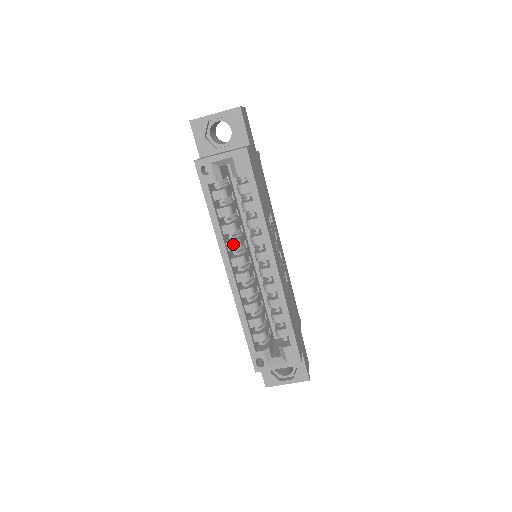
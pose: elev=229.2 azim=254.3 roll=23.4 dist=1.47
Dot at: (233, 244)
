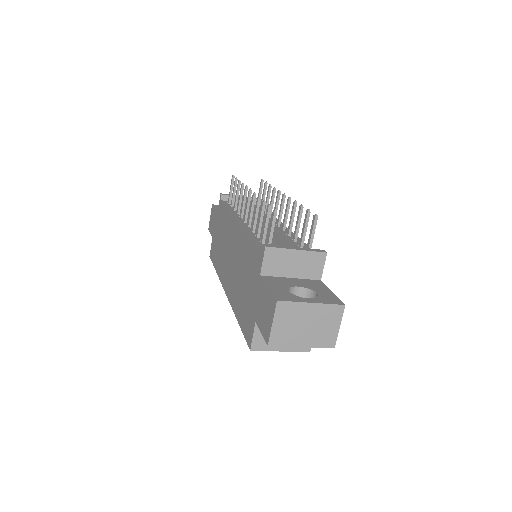
Dot at: occluded
